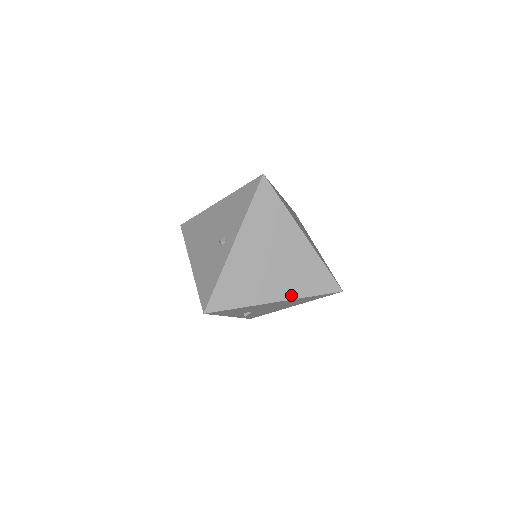
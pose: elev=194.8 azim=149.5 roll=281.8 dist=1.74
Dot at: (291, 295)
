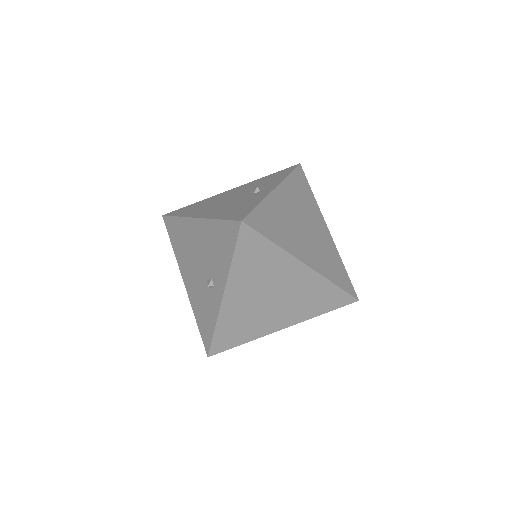
Dot at: (299, 319)
